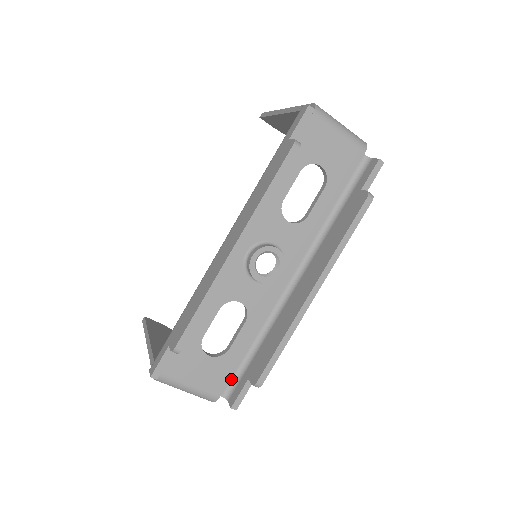
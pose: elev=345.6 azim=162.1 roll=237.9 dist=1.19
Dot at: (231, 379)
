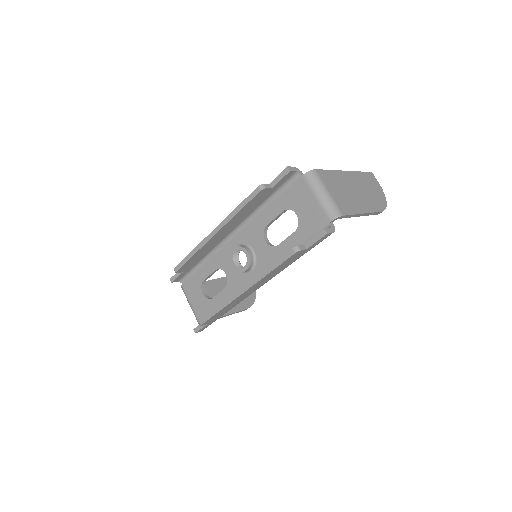
Dot at: occluded
